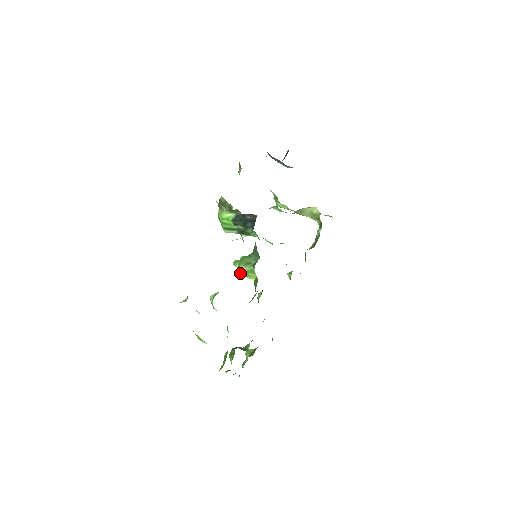
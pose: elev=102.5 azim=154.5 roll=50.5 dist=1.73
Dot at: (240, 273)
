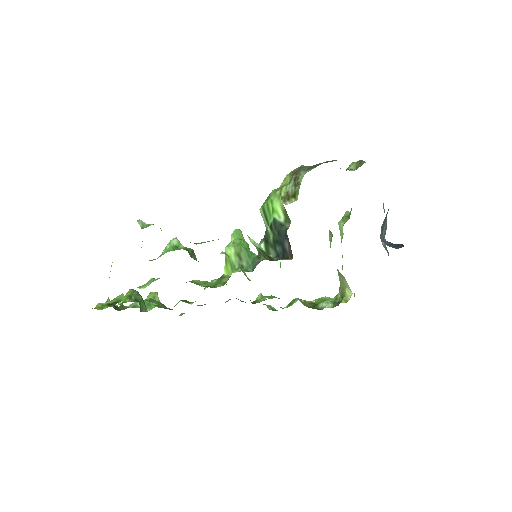
Dot at: (225, 250)
